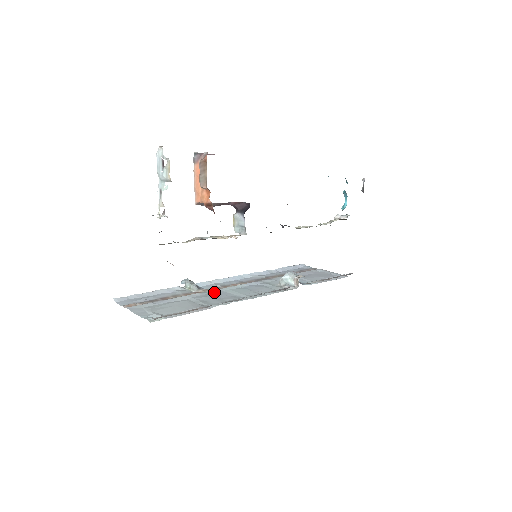
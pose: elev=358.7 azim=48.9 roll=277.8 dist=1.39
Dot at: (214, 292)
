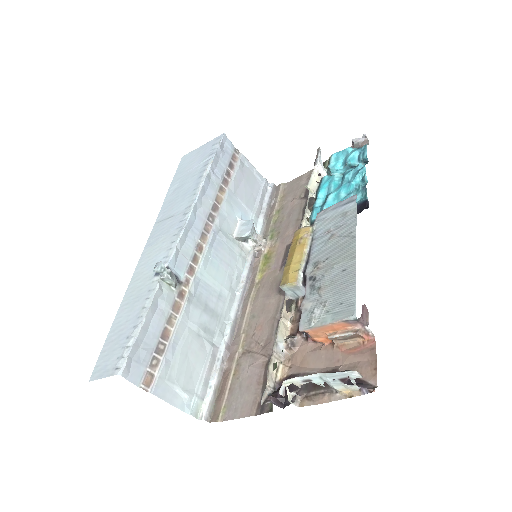
Dot at: (197, 289)
